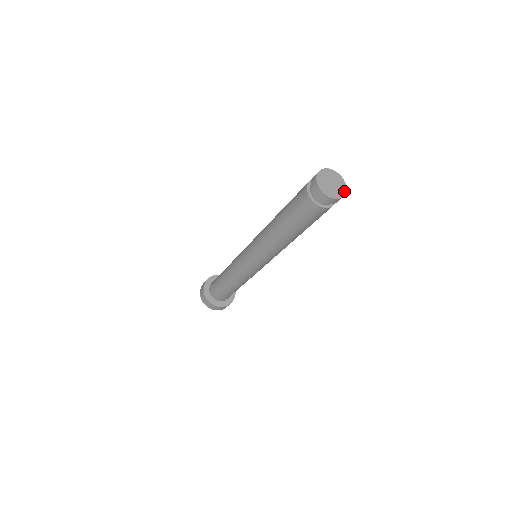
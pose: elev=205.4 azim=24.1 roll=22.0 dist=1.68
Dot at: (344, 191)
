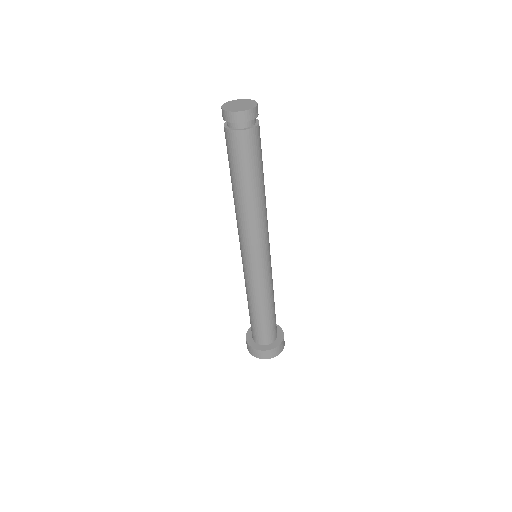
Dot at: (254, 105)
